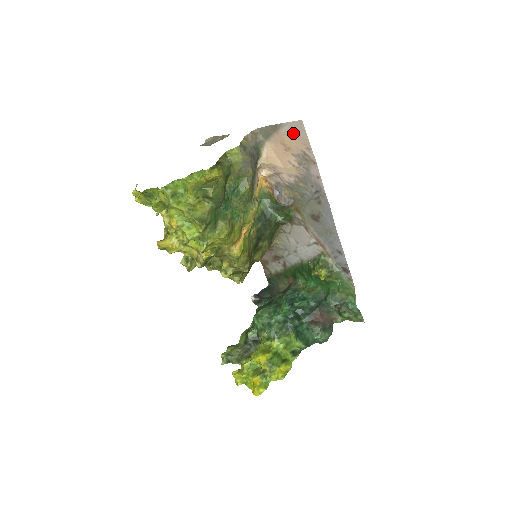
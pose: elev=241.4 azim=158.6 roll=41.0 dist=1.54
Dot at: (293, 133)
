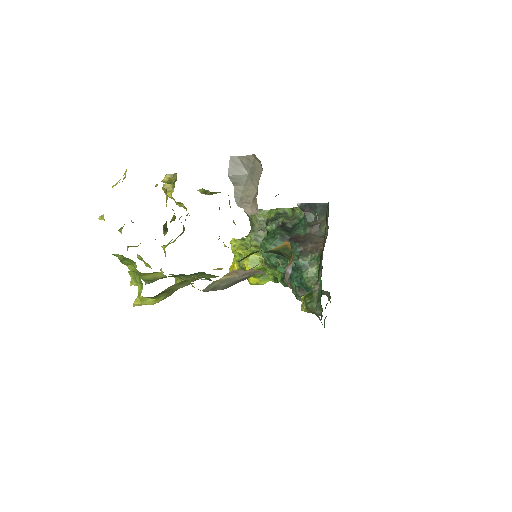
Dot at: occluded
